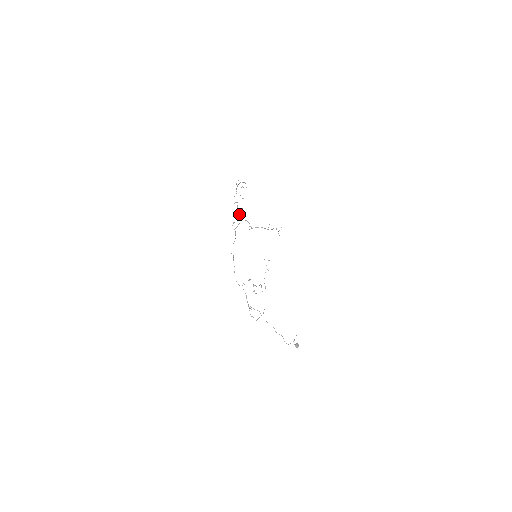
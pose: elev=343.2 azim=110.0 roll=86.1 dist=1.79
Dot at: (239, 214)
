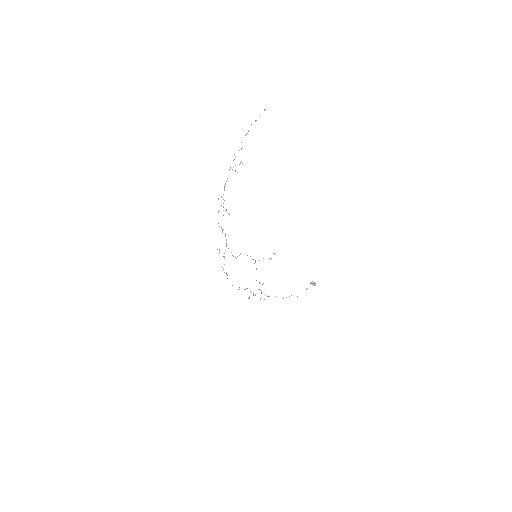
Dot at: occluded
